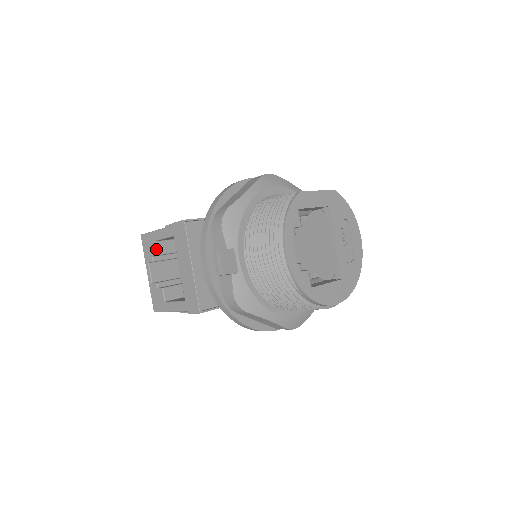
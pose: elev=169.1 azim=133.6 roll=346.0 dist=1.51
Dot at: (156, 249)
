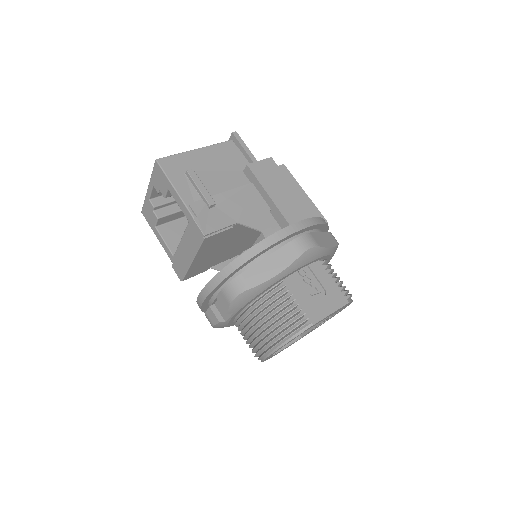
Dot at: (166, 194)
